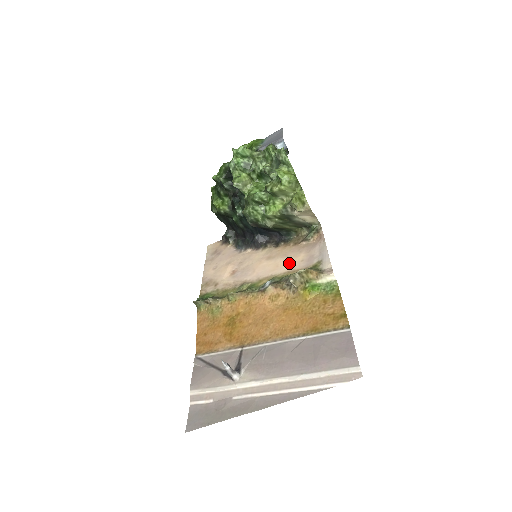
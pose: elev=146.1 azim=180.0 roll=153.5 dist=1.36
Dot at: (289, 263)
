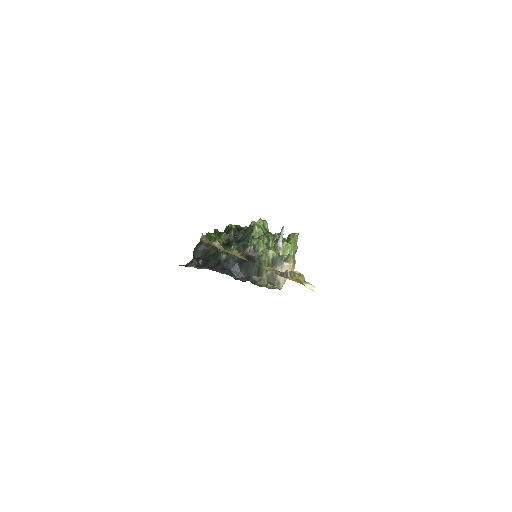
Dot at: occluded
